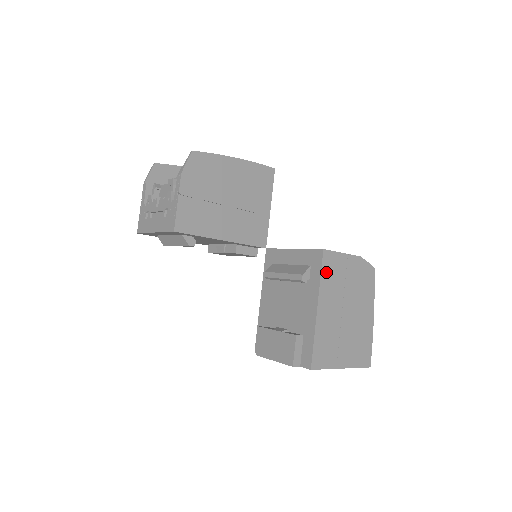
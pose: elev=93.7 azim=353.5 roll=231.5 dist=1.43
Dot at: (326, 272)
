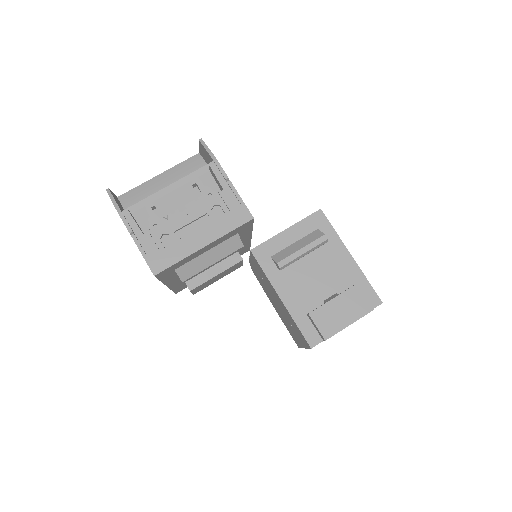
Dot at: occluded
